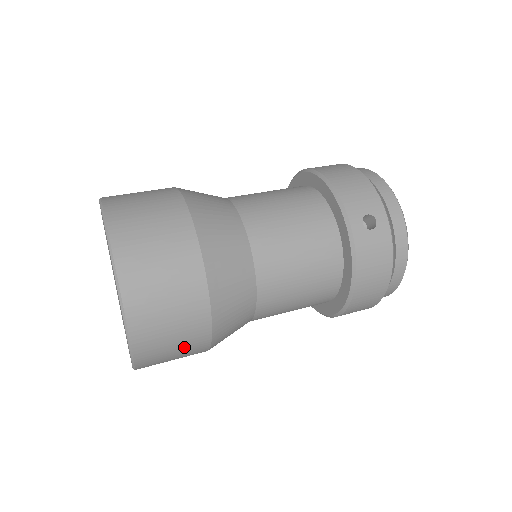
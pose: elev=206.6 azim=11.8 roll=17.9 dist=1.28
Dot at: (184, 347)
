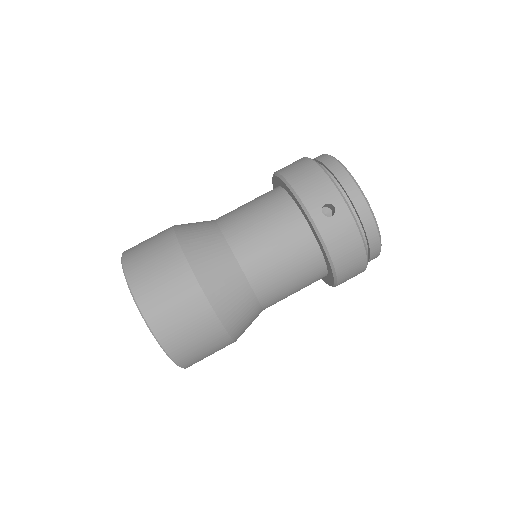
Dot at: (211, 346)
